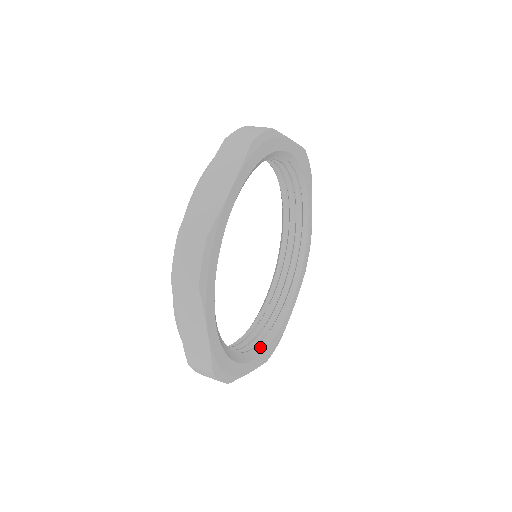
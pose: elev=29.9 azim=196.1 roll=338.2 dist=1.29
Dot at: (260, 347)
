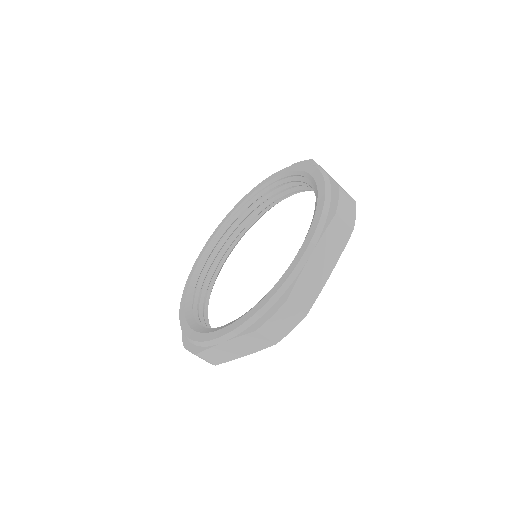
Dot at: occluded
